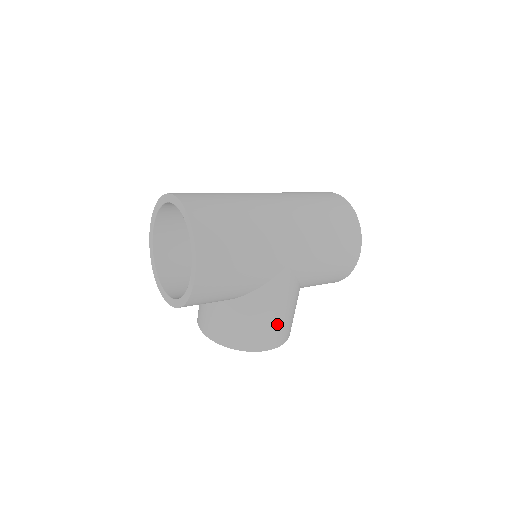
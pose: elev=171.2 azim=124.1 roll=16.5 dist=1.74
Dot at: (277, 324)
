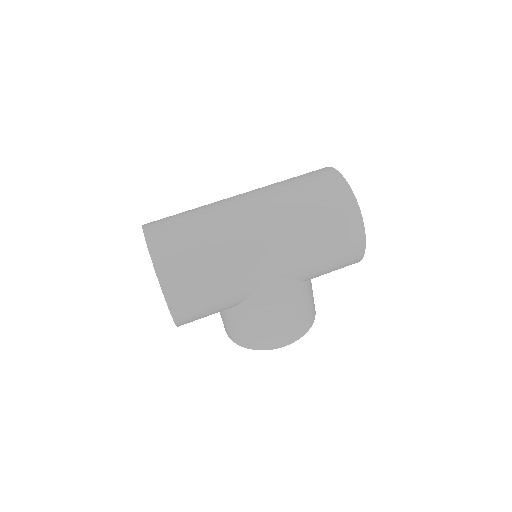
Dot at: (283, 323)
